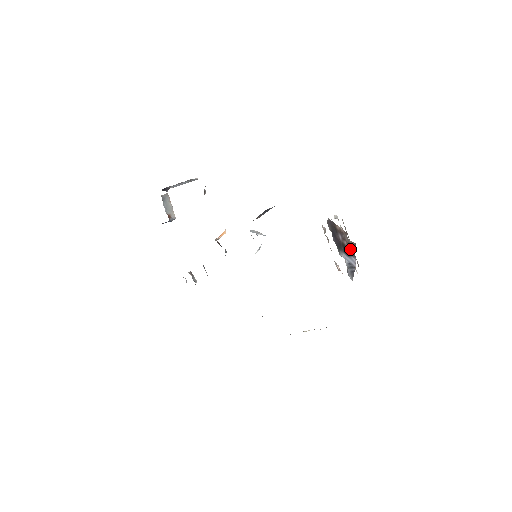
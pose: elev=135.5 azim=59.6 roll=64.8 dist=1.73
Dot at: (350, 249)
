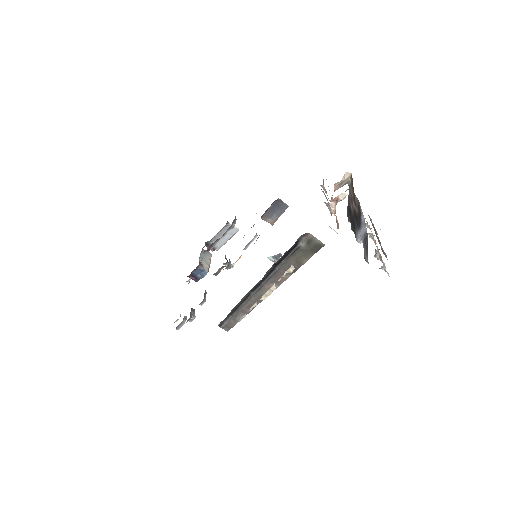
Dot at: (355, 202)
